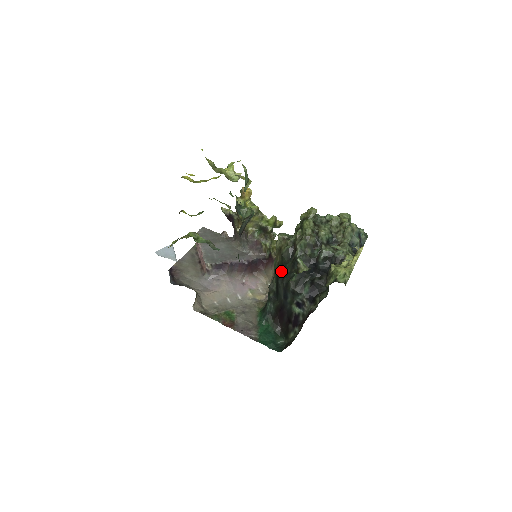
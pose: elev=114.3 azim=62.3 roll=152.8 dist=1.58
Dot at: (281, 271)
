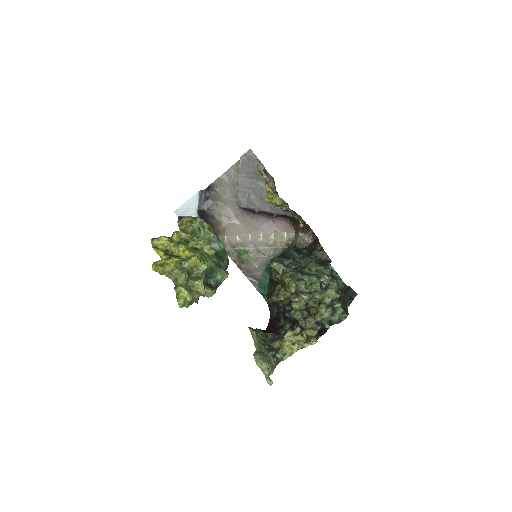
Dot at: (271, 281)
